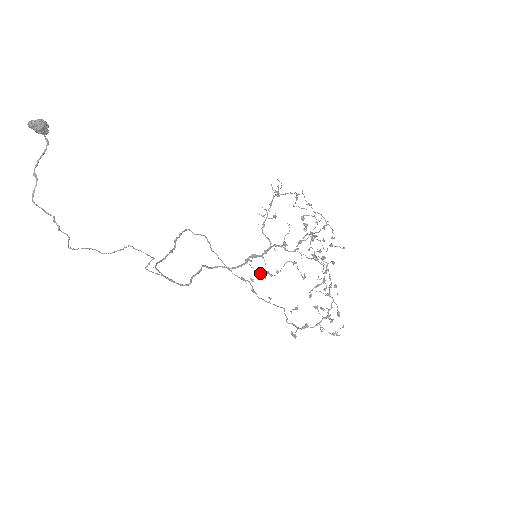
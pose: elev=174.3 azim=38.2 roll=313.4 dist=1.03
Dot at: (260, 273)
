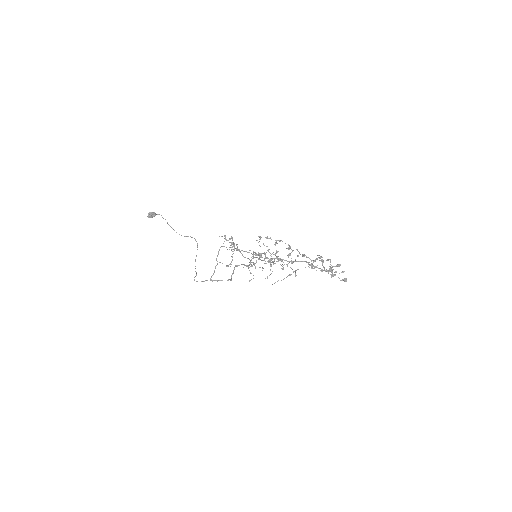
Dot at: occluded
